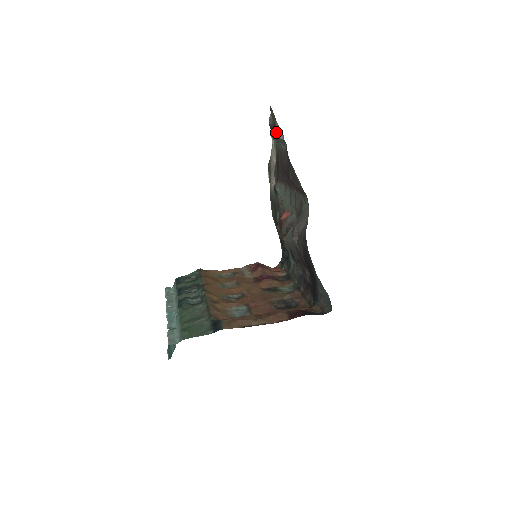
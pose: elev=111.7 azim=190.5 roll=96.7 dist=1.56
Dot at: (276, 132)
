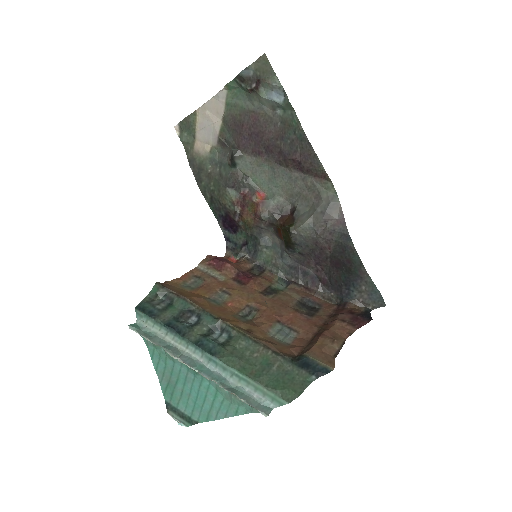
Dot at: (261, 89)
